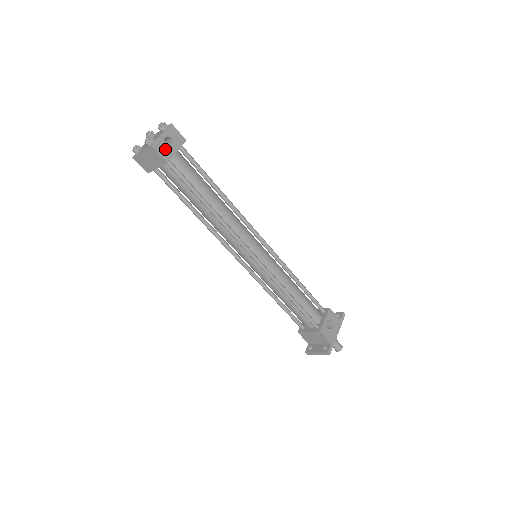
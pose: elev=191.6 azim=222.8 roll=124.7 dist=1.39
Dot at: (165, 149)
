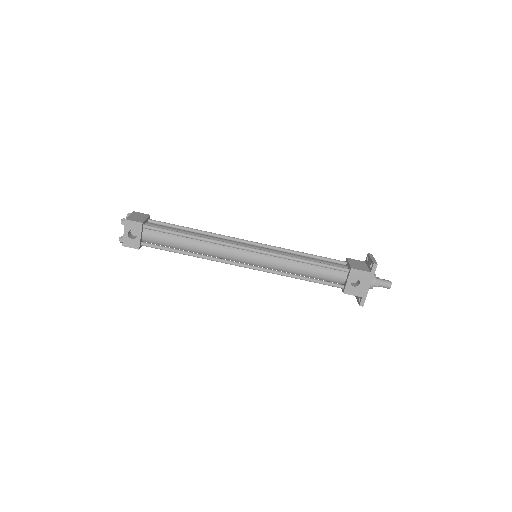
Dot at: (132, 241)
